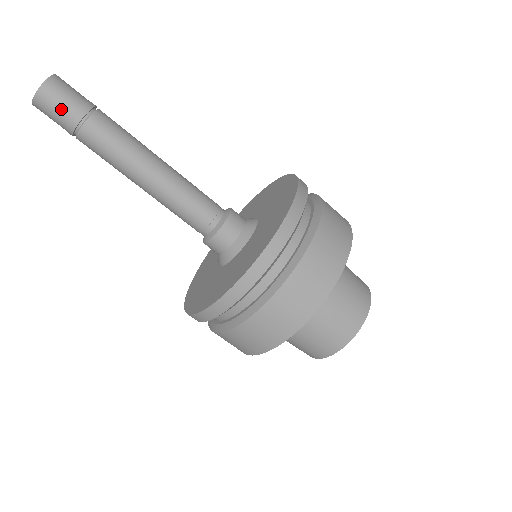
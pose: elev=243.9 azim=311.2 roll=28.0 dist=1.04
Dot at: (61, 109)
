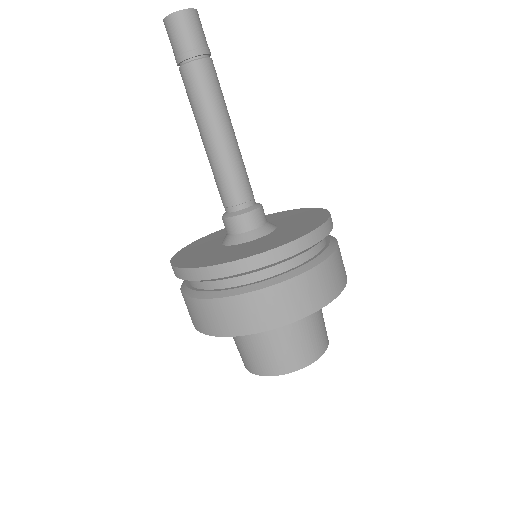
Dot at: (178, 41)
